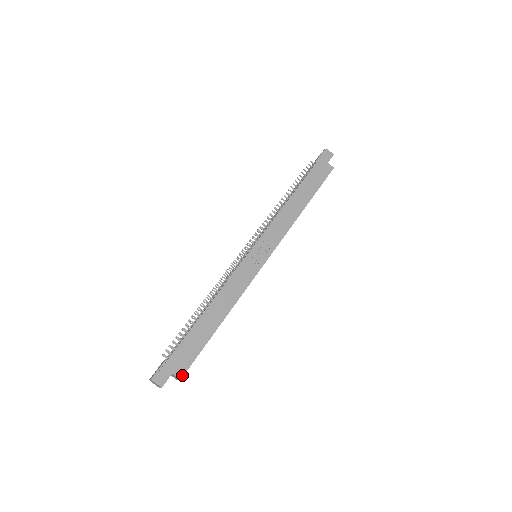
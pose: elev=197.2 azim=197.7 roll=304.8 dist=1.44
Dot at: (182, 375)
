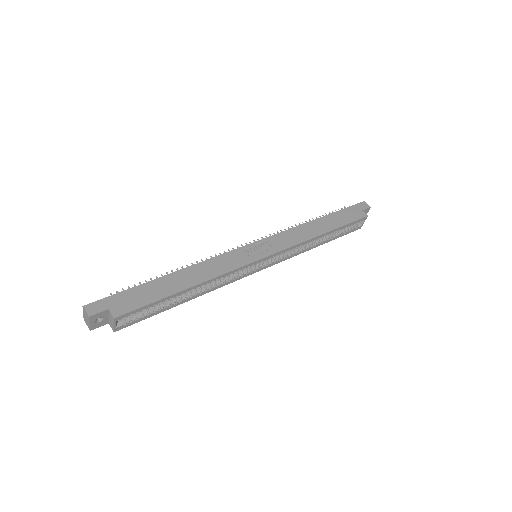
Dot at: (118, 315)
